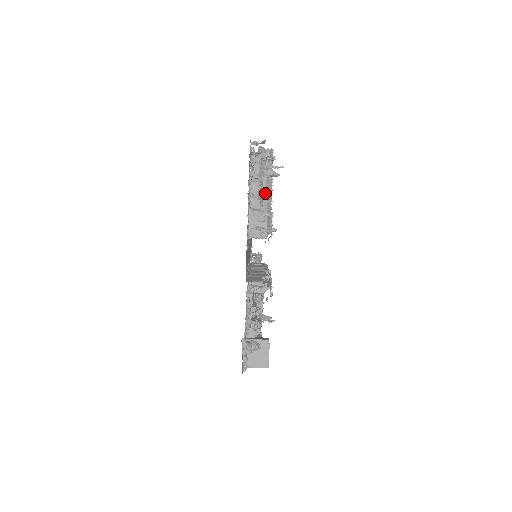
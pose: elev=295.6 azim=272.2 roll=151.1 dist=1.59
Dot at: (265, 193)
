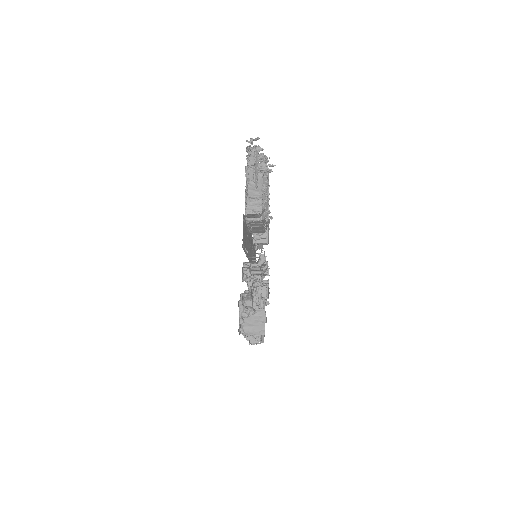
Dot at: (260, 186)
